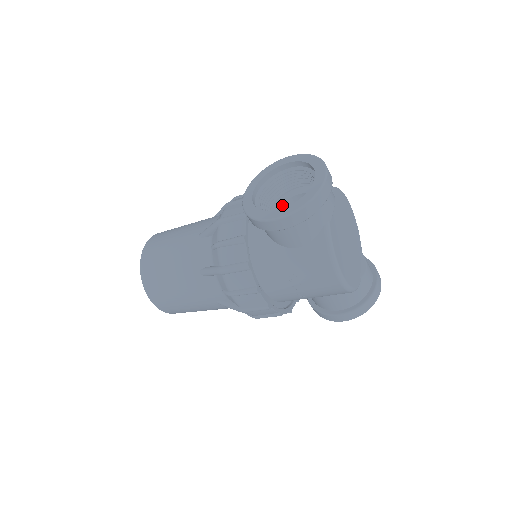
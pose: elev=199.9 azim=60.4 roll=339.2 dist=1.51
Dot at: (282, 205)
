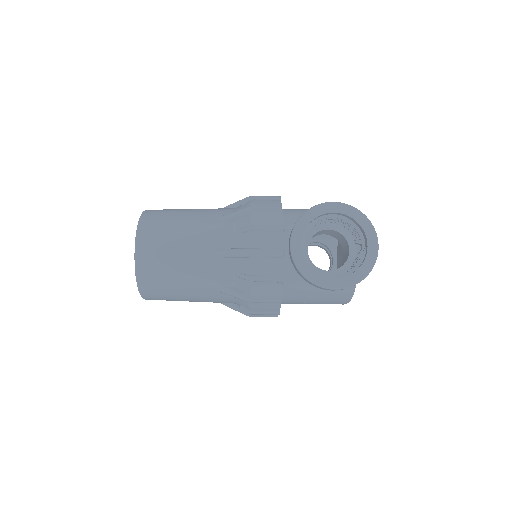
Dot at: occluded
